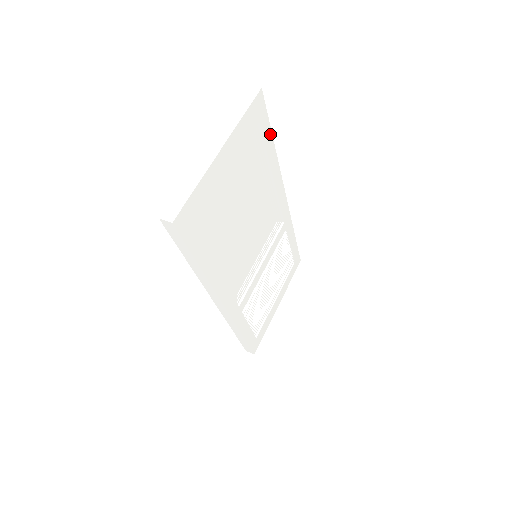
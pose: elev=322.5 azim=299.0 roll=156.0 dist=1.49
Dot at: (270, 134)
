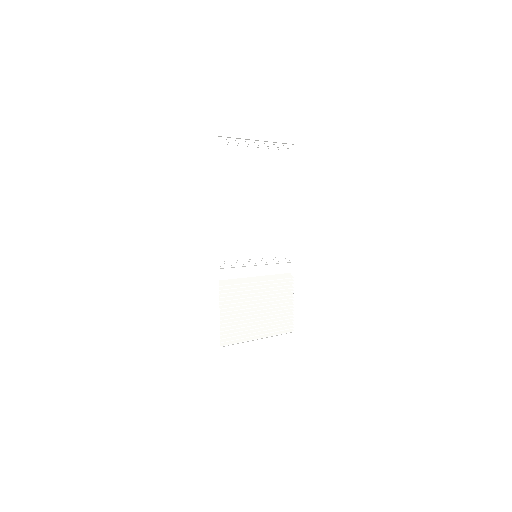
Dot at: (301, 165)
